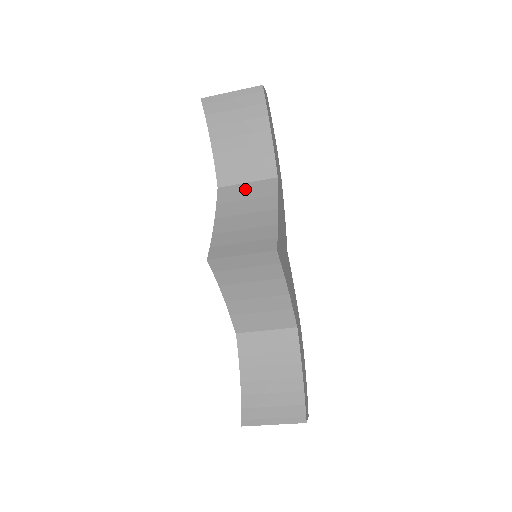
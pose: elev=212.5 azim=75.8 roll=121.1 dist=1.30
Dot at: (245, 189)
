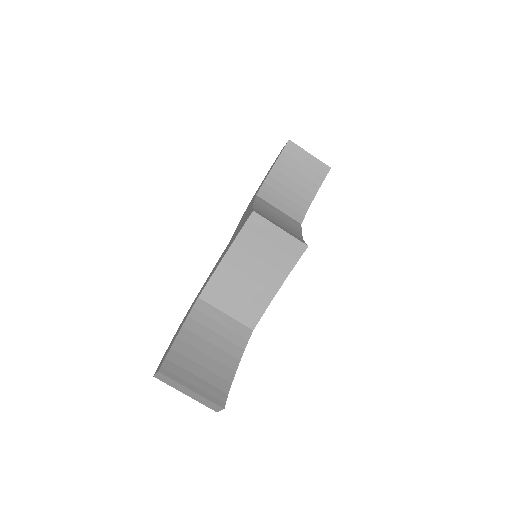
Dot at: (277, 211)
